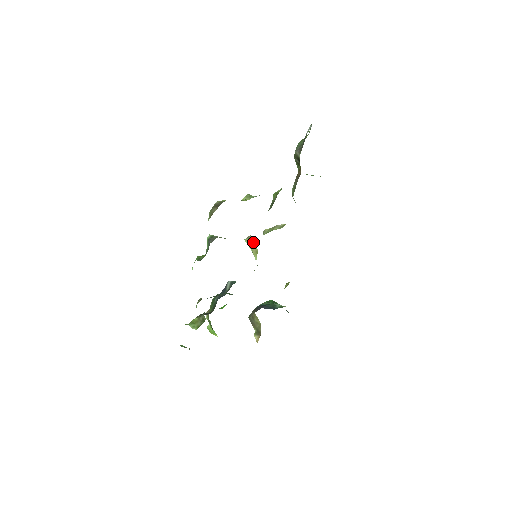
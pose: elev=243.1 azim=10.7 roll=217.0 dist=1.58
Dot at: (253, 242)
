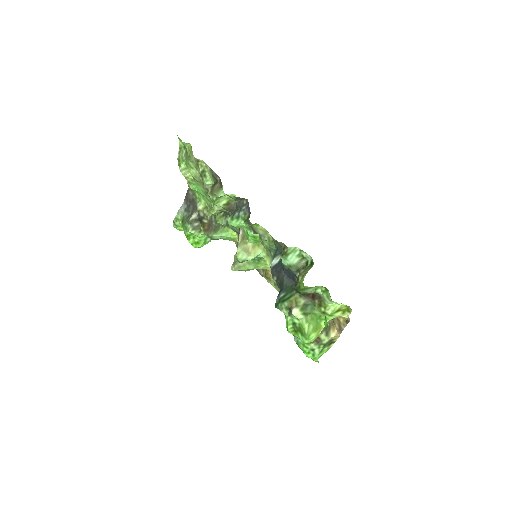
Dot at: (244, 247)
